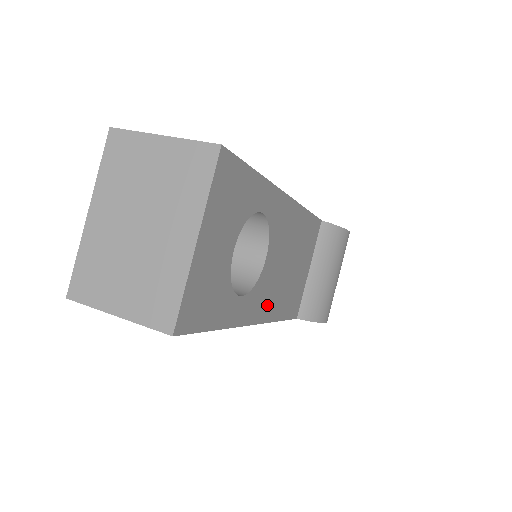
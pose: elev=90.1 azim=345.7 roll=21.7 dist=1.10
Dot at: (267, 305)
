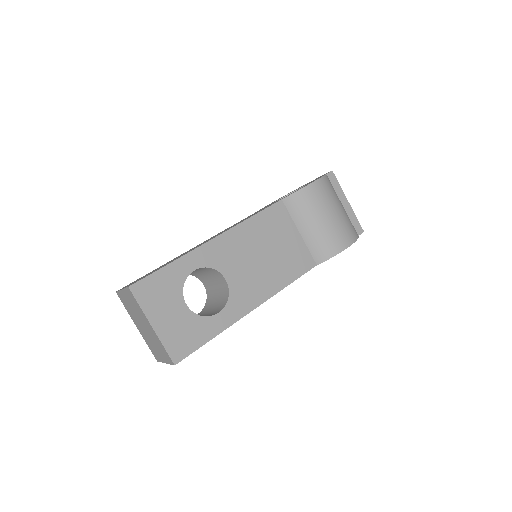
Dot at: (258, 293)
